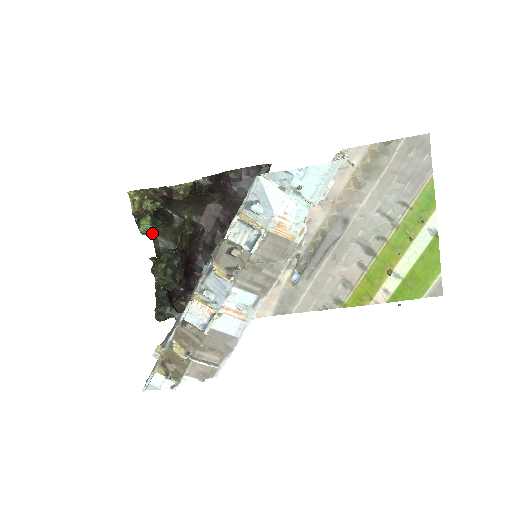
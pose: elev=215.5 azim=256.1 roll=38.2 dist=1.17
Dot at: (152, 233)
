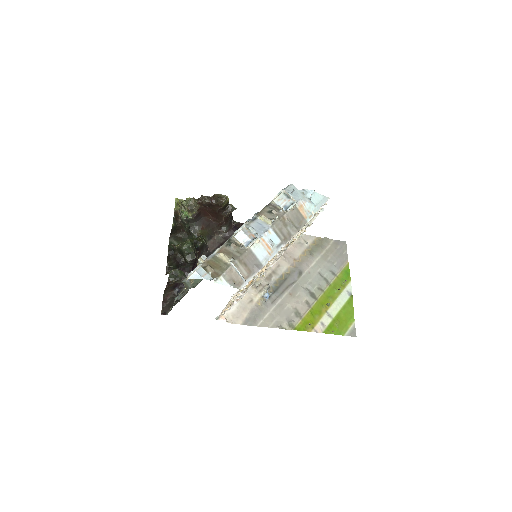
Dot at: (170, 238)
